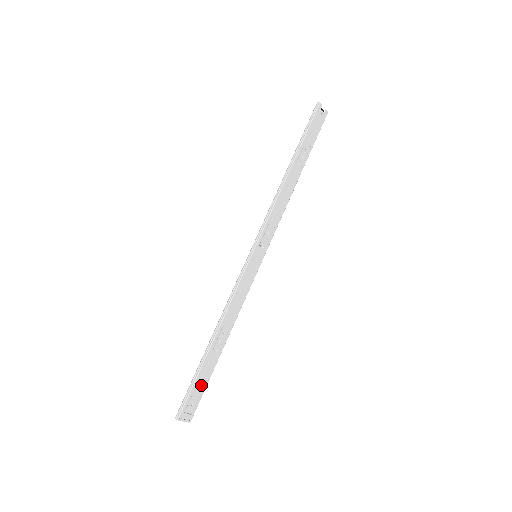
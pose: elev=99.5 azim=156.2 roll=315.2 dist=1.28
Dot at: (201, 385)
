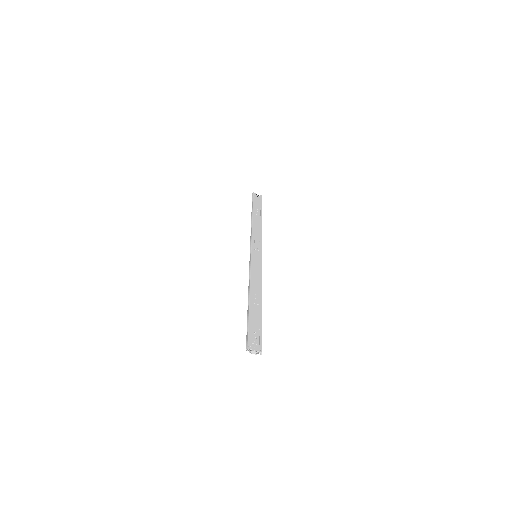
Dot at: (256, 326)
